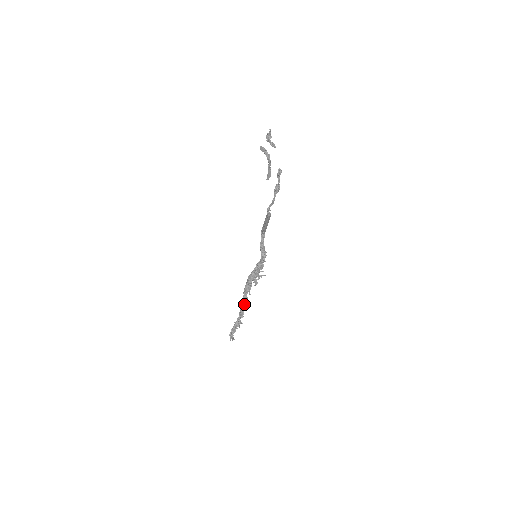
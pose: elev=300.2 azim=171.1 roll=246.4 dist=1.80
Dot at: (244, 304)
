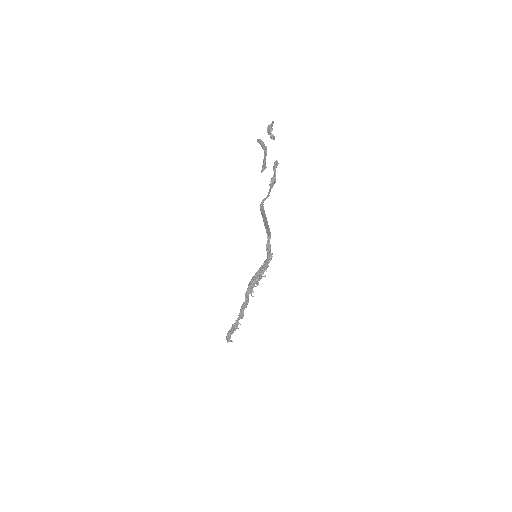
Dot at: (245, 306)
